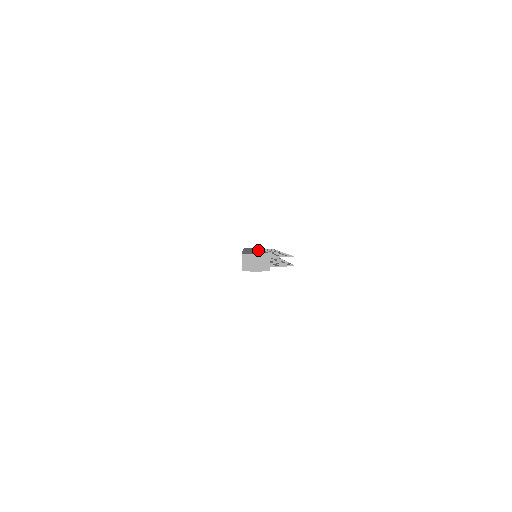
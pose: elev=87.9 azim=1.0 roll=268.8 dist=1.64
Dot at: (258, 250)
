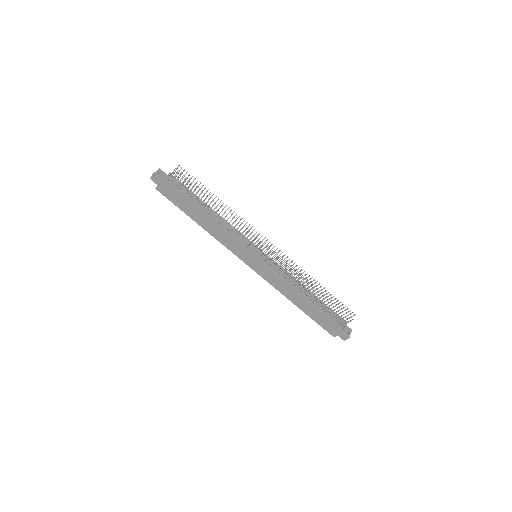
Dot at: occluded
